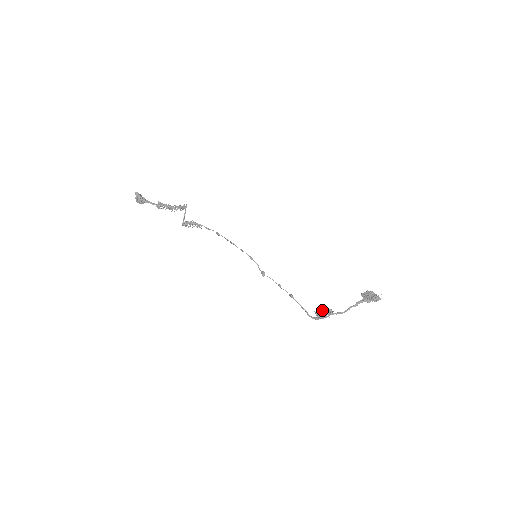
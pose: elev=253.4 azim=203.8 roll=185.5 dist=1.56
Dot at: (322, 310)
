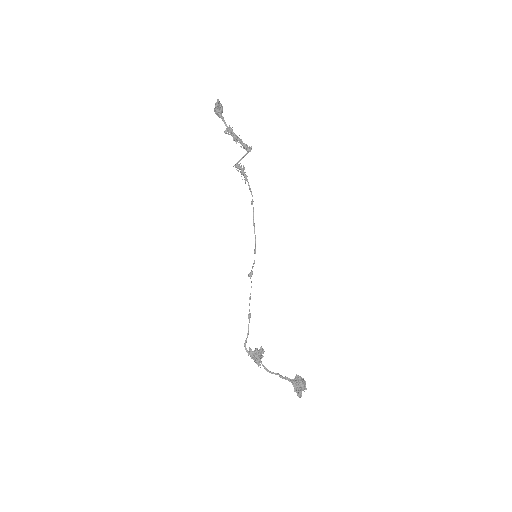
Dot at: (254, 353)
